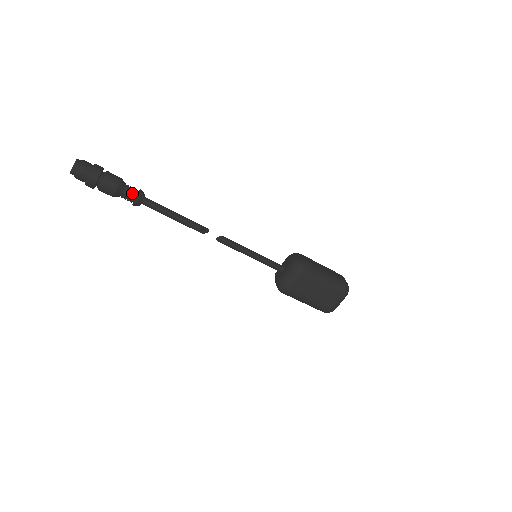
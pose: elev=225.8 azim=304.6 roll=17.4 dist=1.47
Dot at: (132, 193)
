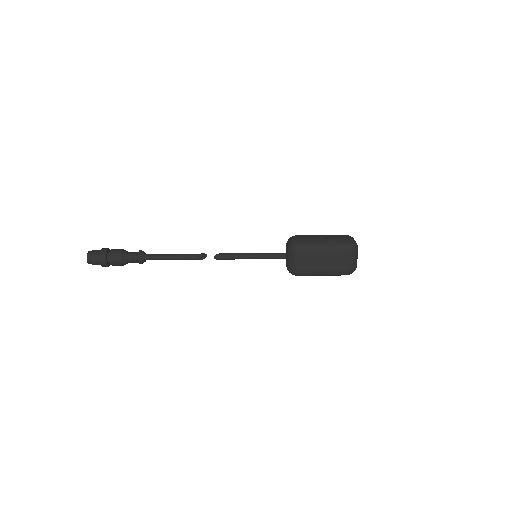
Dot at: (133, 256)
